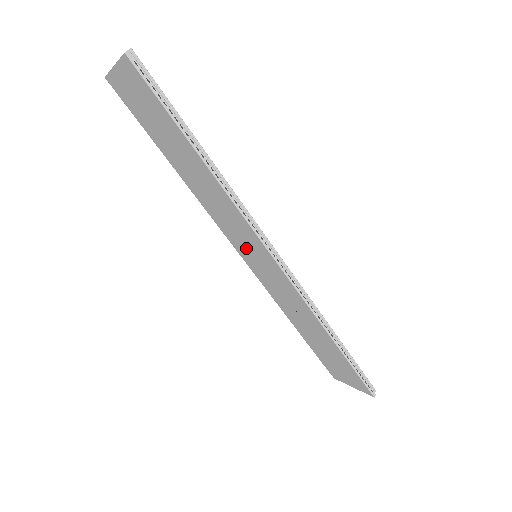
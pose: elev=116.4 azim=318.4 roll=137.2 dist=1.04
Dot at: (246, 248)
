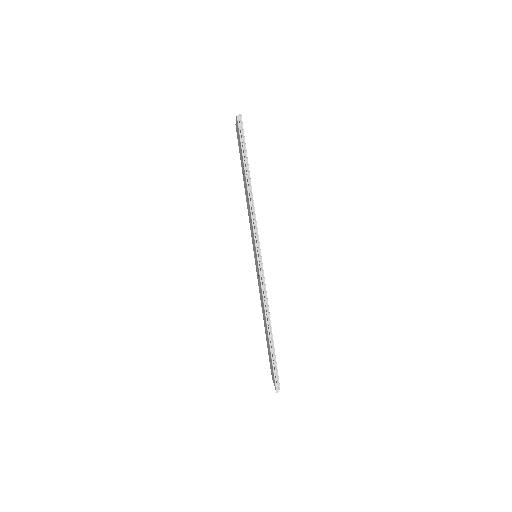
Dot at: (254, 249)
